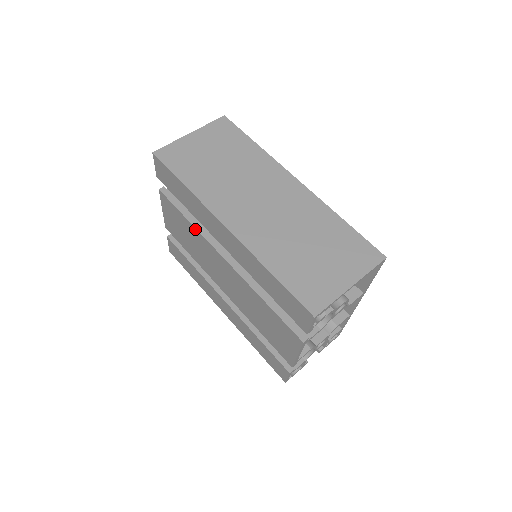
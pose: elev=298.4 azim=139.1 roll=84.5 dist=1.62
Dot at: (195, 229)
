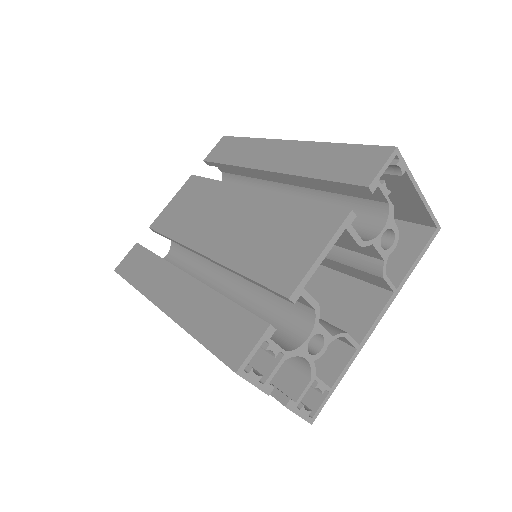
Dot at: (222, 183)
